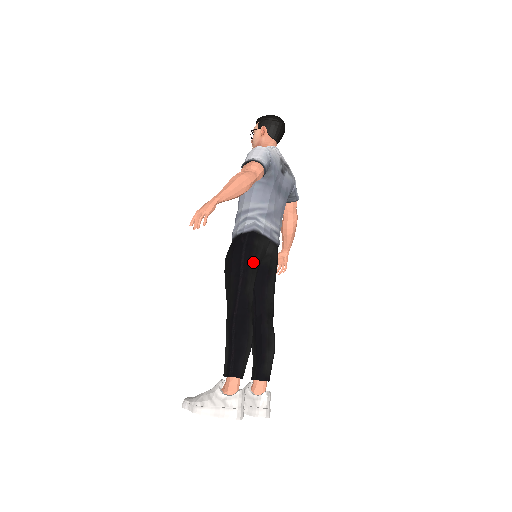
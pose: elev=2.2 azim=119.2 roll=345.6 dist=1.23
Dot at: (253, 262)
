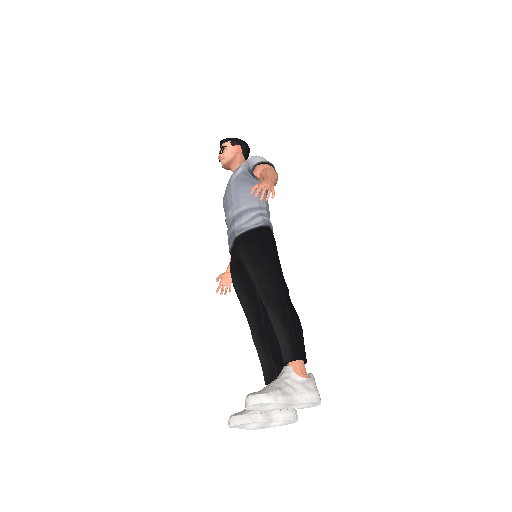
Dot at: occluded
